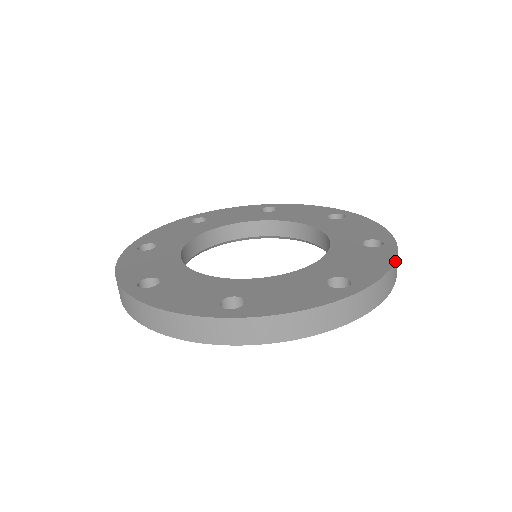
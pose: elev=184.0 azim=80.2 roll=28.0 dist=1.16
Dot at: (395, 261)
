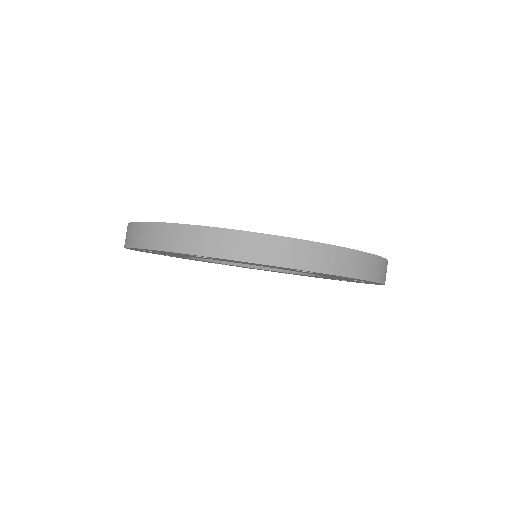
Dot at: (272, 235)
